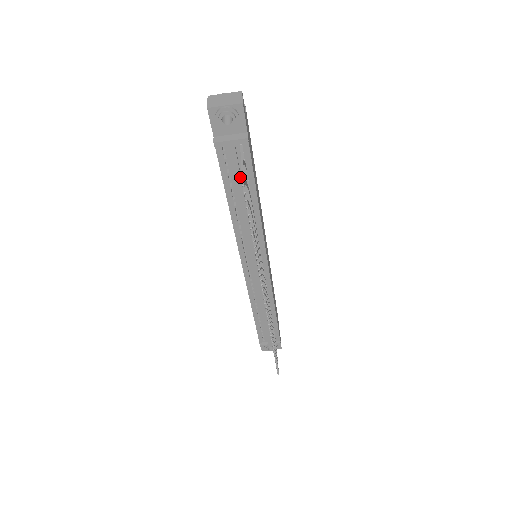
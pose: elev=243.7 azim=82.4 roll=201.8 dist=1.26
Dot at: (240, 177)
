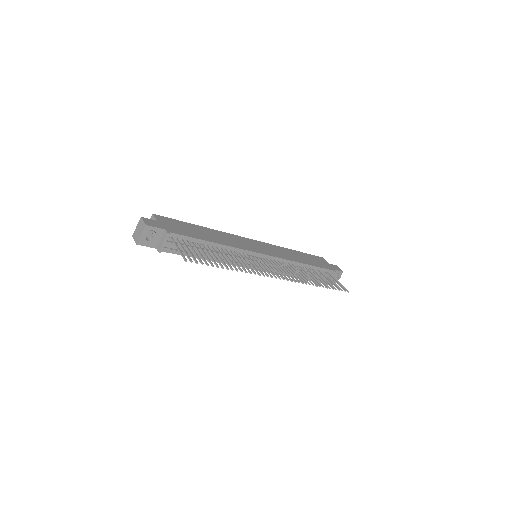
Dot at: occluded
